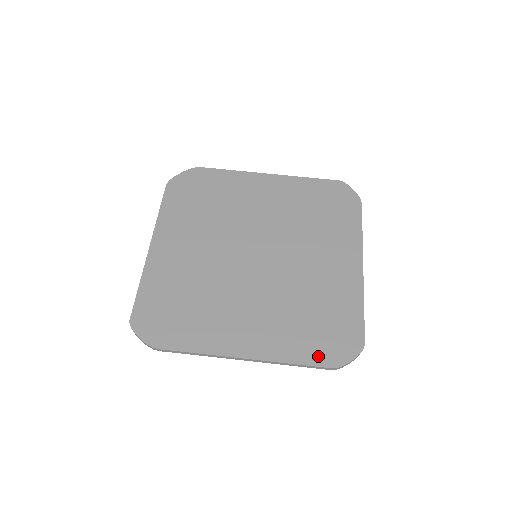
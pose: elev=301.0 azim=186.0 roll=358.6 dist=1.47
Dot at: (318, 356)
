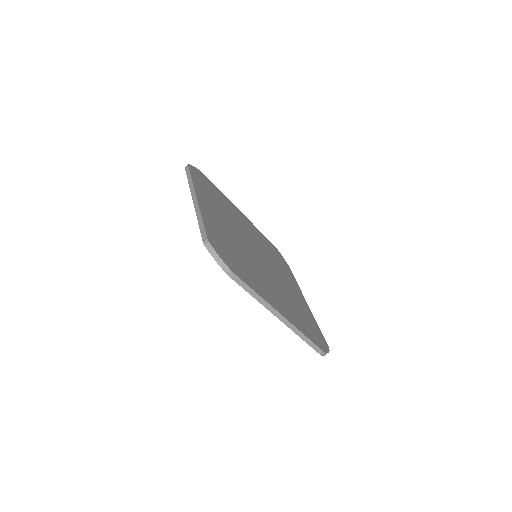
Dot at: (315, 340)
